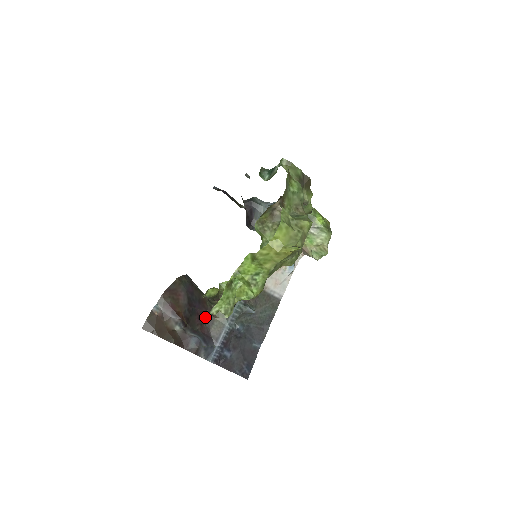
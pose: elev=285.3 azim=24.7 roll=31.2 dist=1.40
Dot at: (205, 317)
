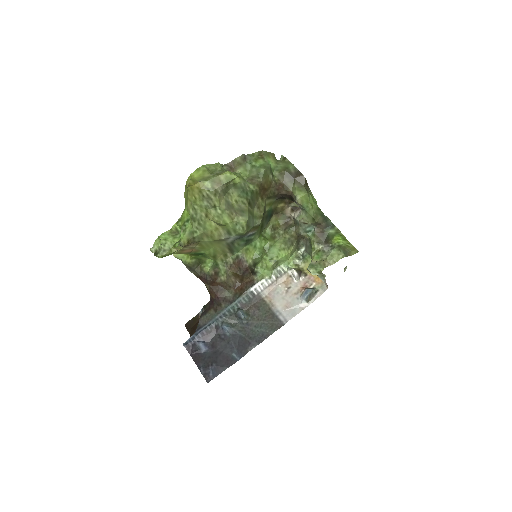
Dot at: (206, 309)
